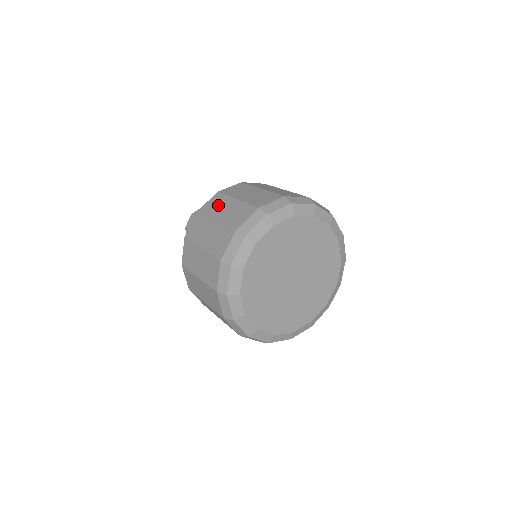
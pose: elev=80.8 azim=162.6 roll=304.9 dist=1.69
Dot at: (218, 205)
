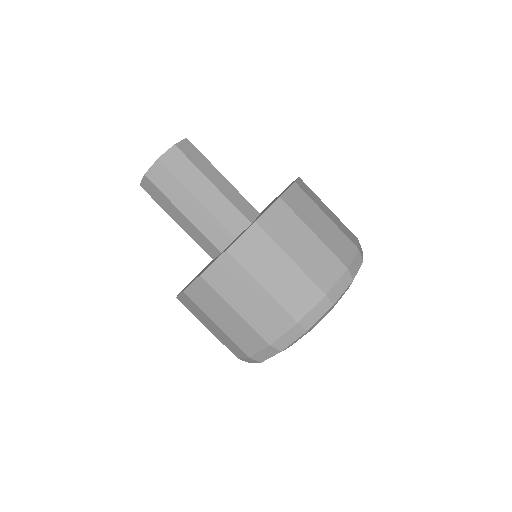
Dot at: (262, 256)
